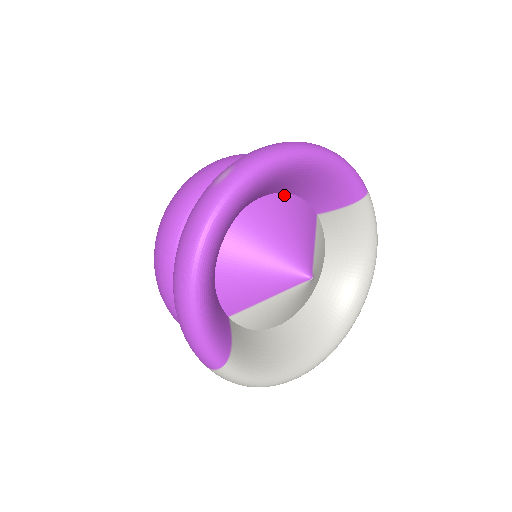
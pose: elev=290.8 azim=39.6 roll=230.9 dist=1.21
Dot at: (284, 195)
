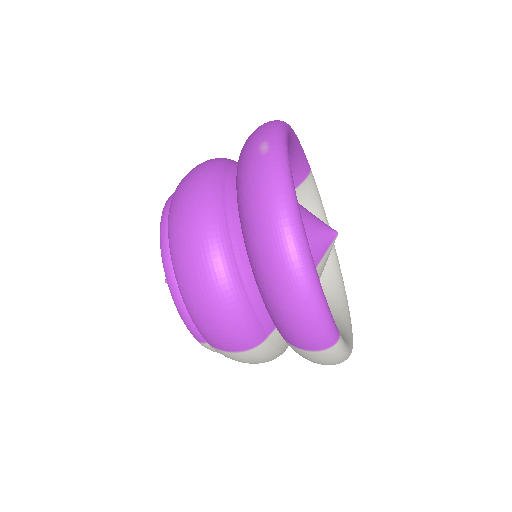
Dot at: occluded
